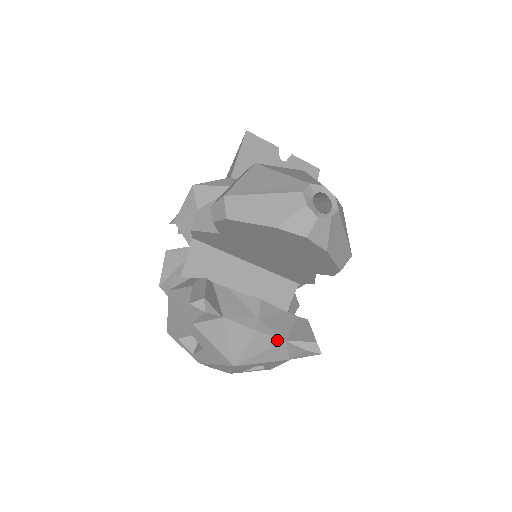
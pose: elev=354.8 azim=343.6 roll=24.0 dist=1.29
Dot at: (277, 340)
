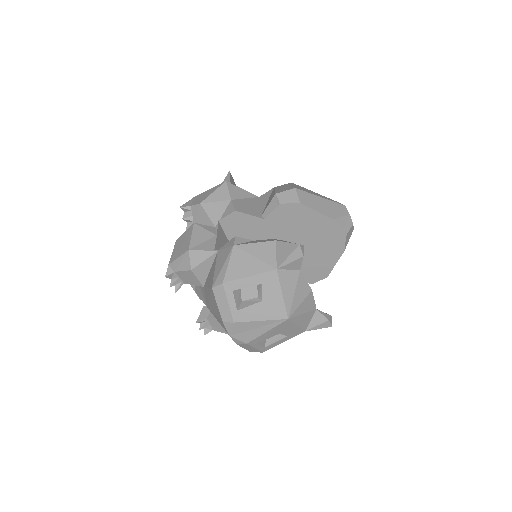
Dot at: (314, 306)
